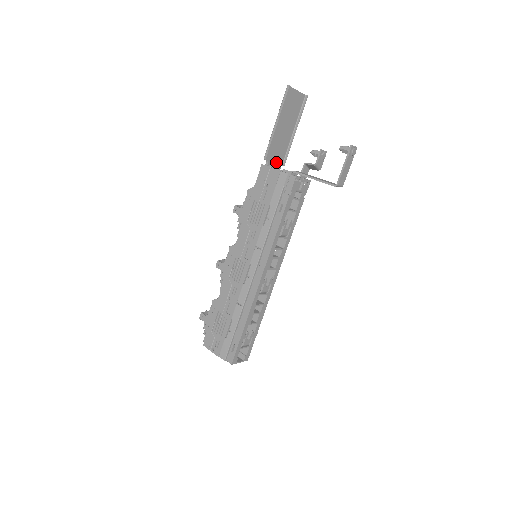
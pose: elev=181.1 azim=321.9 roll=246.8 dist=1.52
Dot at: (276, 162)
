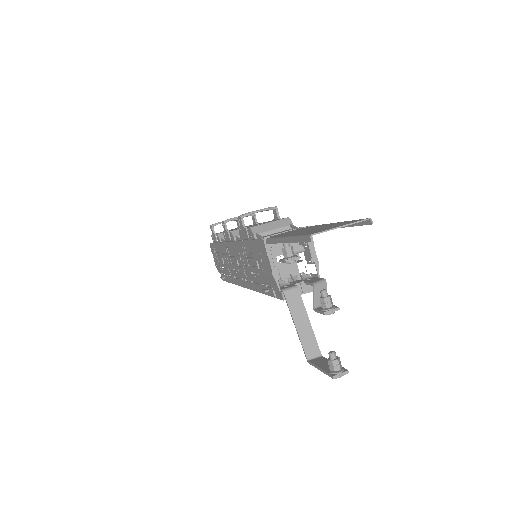
Dot at: occluded
